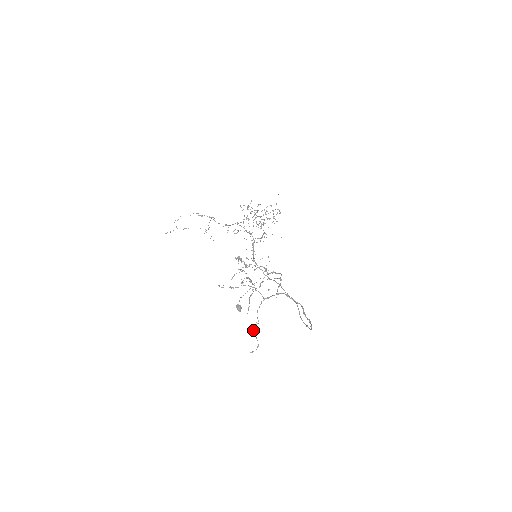
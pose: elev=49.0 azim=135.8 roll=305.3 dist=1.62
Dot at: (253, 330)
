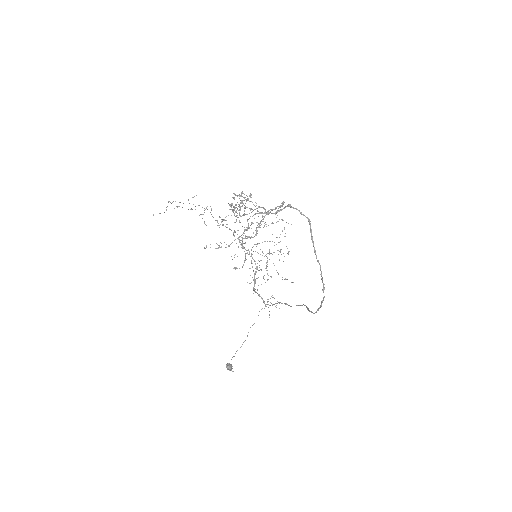
Dot at: occluded
